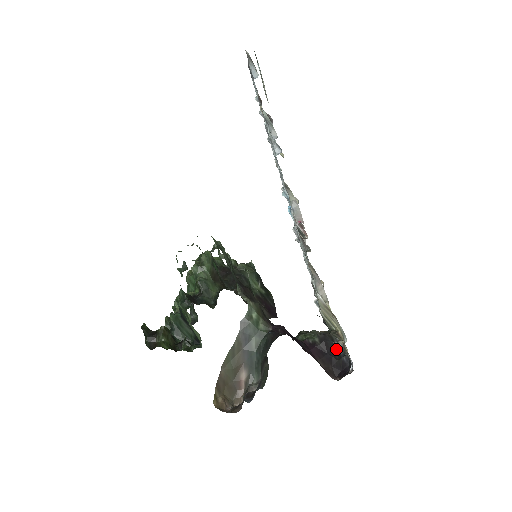
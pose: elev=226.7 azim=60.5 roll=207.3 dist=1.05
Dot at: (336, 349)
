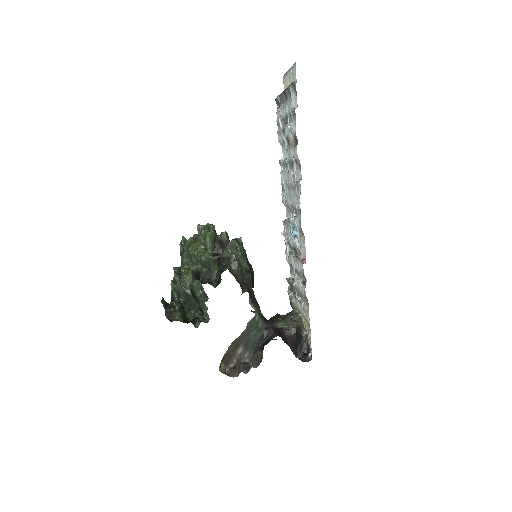
Dot at: (301, 337)
